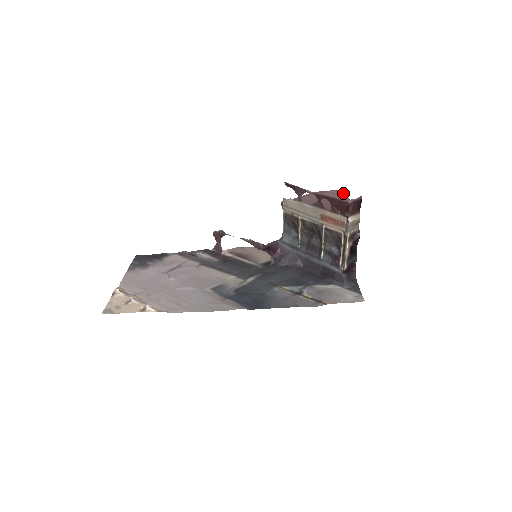
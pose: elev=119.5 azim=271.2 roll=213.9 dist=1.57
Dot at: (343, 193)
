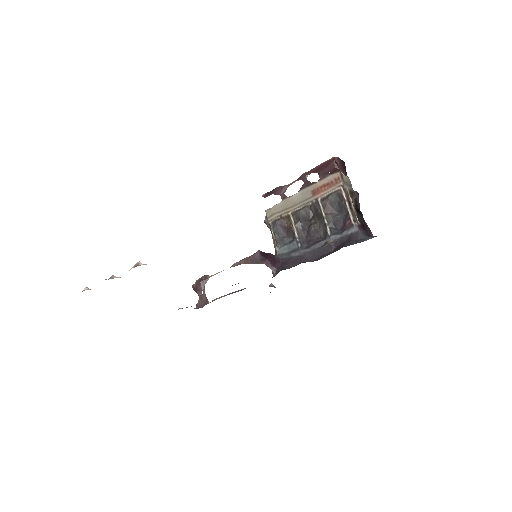
Dot at: occluded
